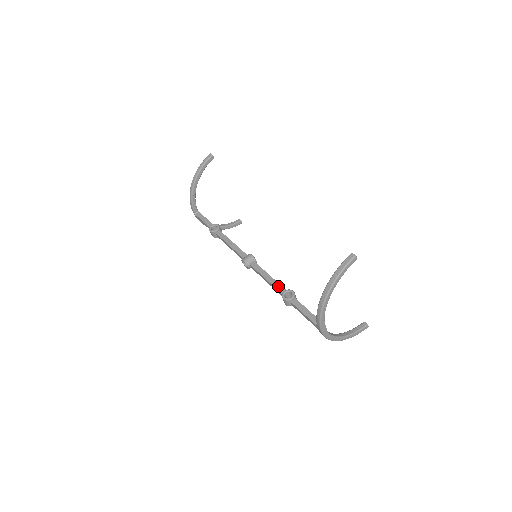
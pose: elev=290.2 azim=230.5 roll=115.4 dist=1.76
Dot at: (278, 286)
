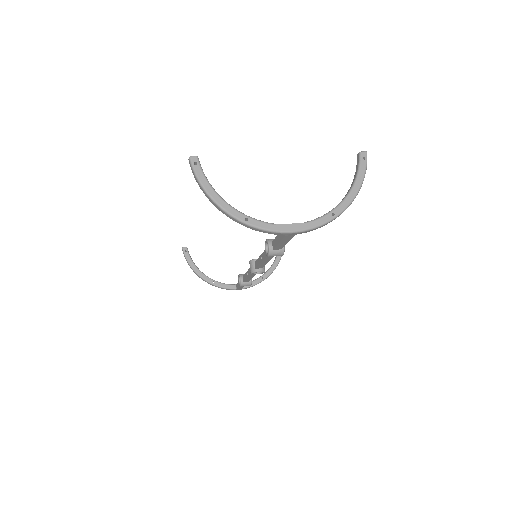
Dot at: (265, 253)
